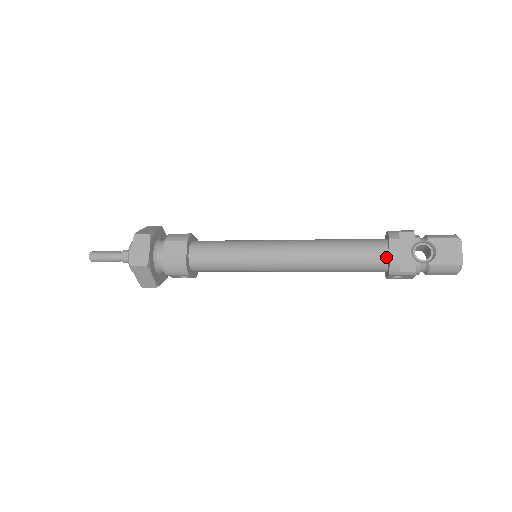
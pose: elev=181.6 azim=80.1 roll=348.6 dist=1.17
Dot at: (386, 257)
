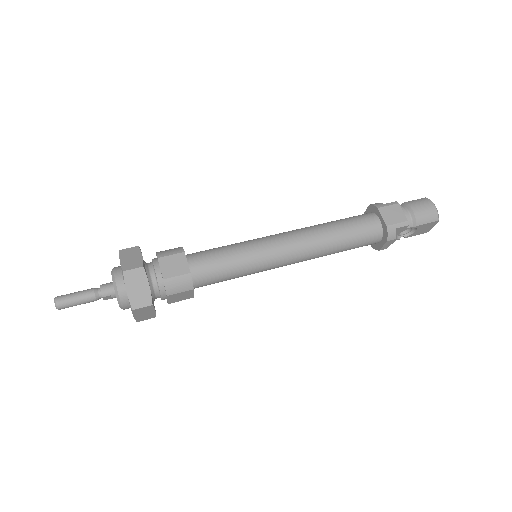
Dot at: (376, 243)
